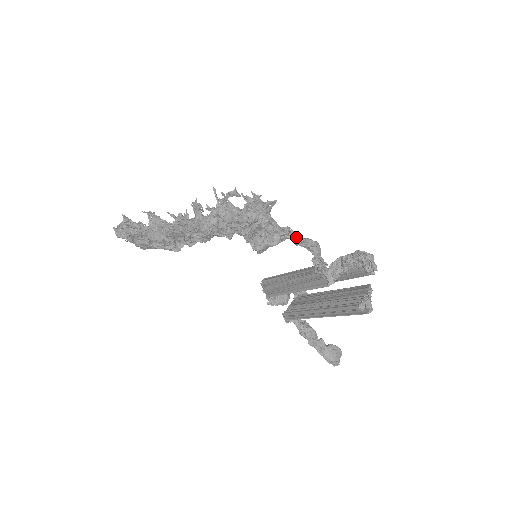
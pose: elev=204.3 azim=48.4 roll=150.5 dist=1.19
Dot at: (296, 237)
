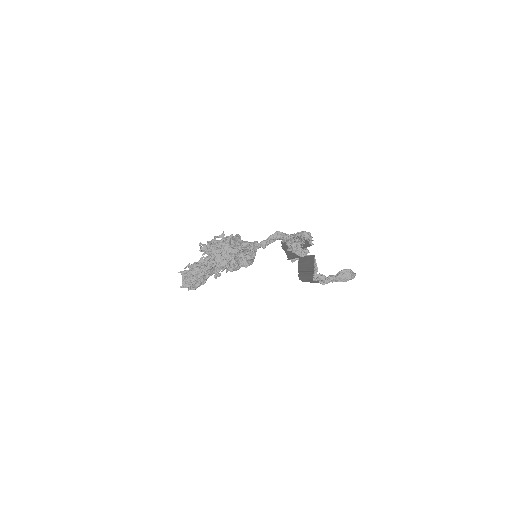
Dot at: (260, 245)
